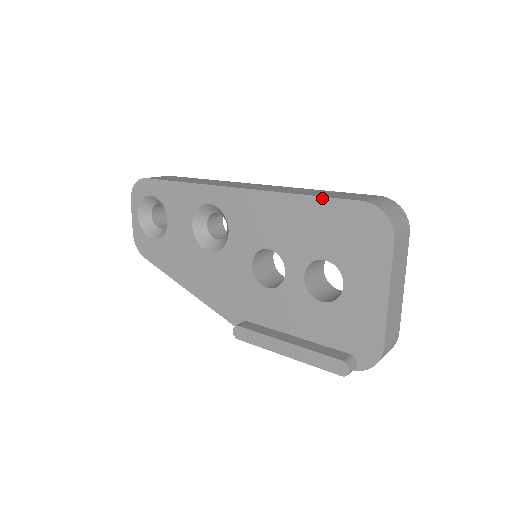
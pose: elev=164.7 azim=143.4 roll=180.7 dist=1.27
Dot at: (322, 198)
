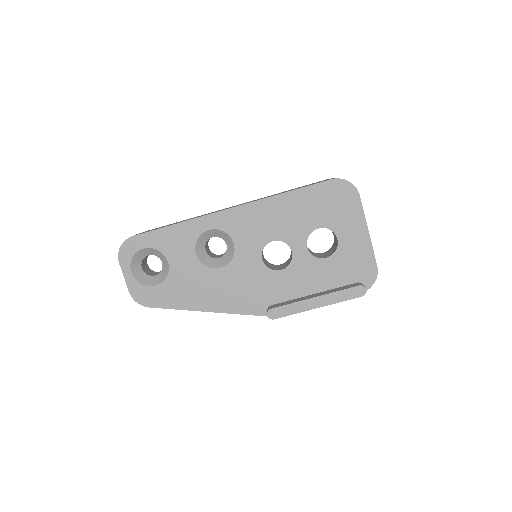
Dot at: (303, 188)
